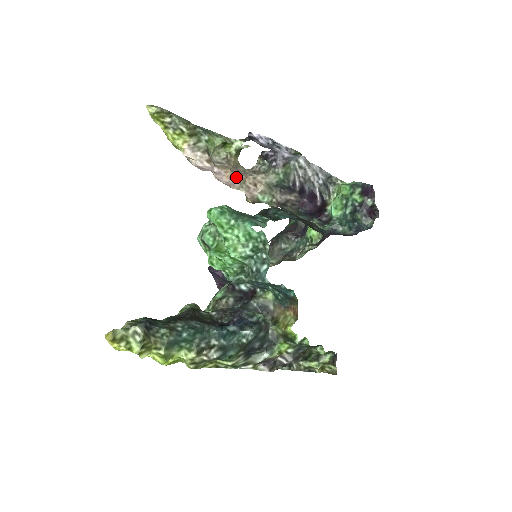
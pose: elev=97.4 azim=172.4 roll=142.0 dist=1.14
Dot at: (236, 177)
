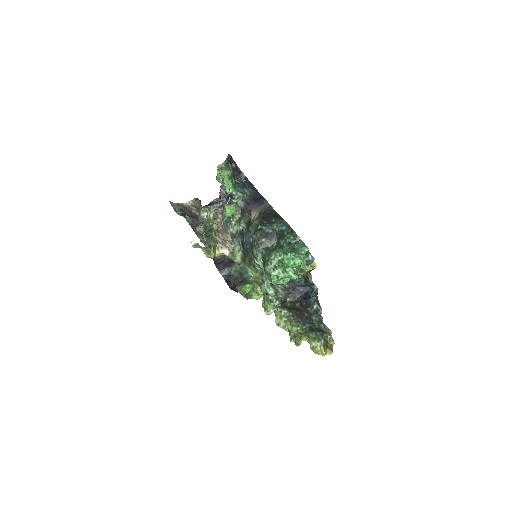
Dot at: occluded
